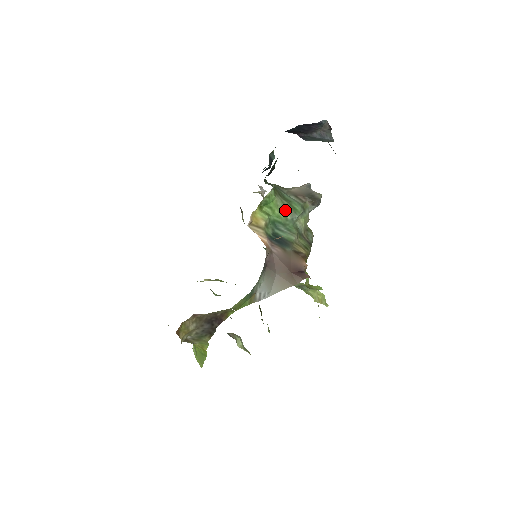
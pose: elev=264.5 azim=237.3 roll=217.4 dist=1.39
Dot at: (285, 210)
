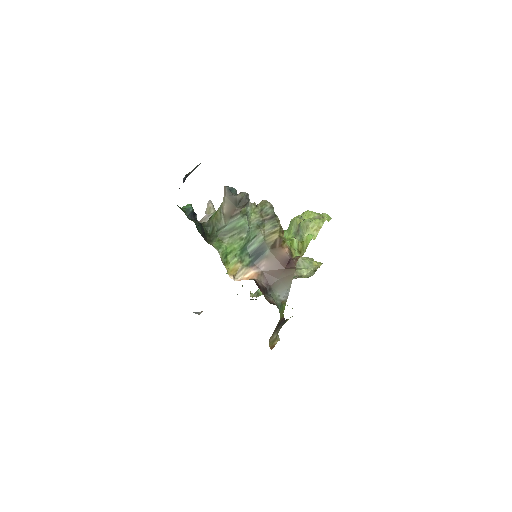
Dot at: (238, 237)
